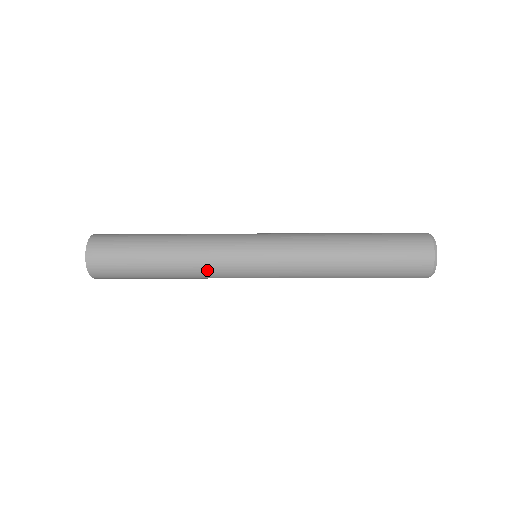
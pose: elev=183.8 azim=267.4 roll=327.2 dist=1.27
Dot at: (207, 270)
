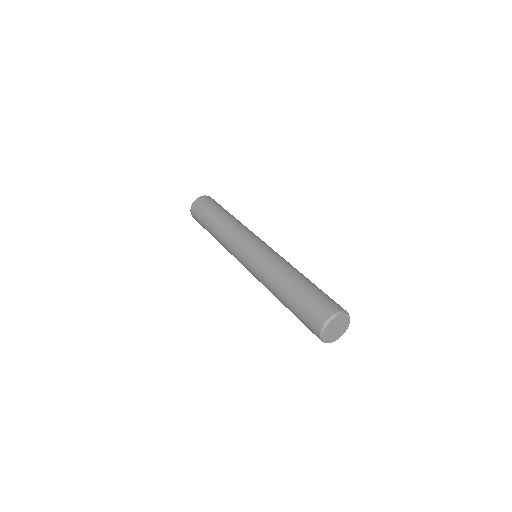
Dot at: (226, 247)
